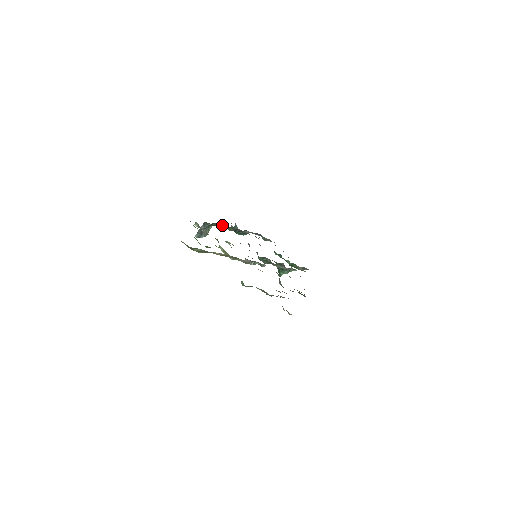
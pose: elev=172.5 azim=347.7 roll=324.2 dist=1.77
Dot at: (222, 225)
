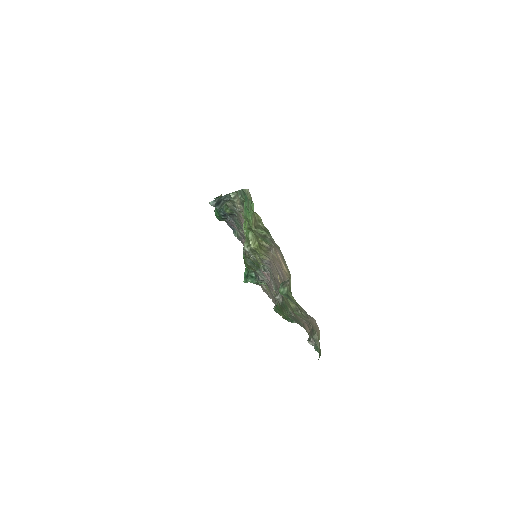
Dot at: (227, 203)
